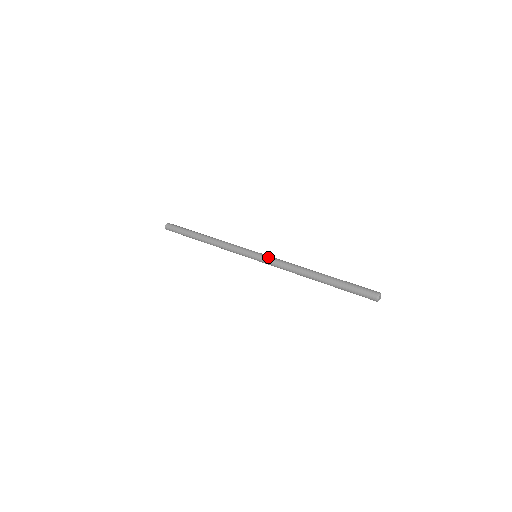
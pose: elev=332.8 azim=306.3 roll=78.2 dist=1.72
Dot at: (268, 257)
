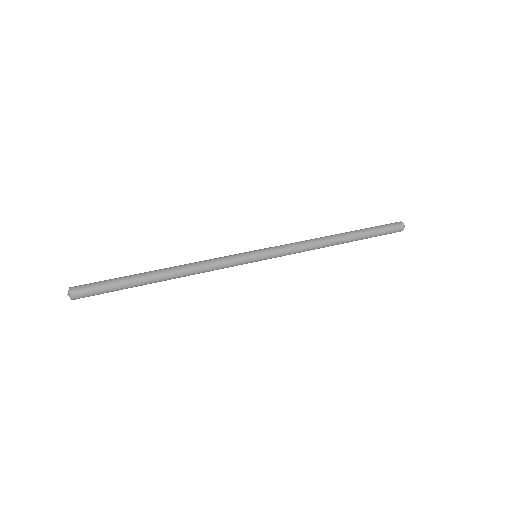
Dot at: occluded
